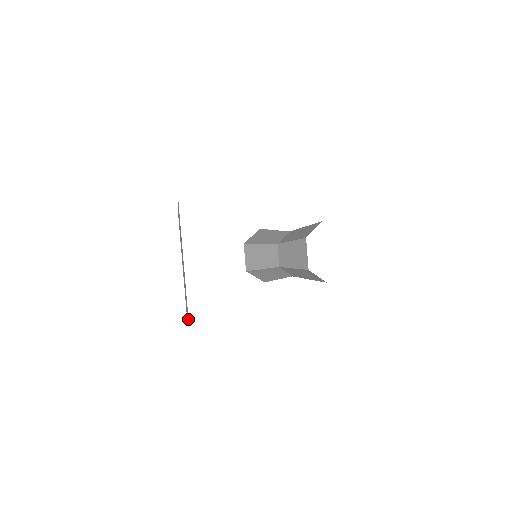
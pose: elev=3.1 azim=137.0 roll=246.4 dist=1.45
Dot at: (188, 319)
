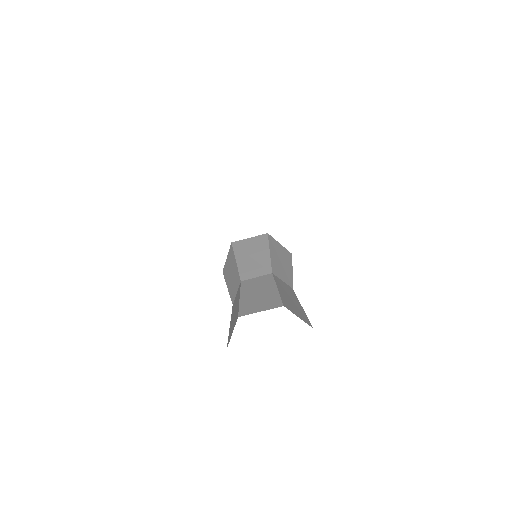
Dot at: occluded
